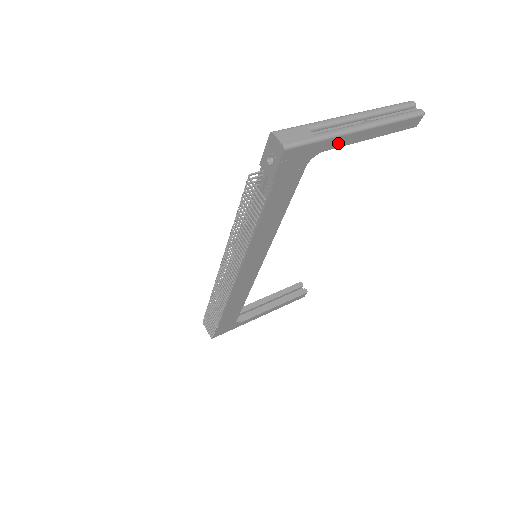
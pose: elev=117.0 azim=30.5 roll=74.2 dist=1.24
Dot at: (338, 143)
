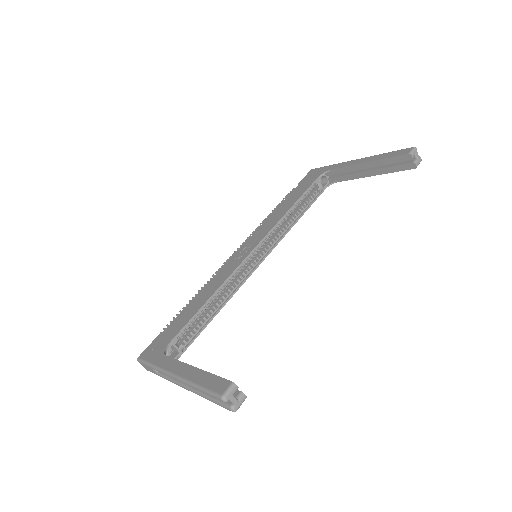
Dot at: occluded
